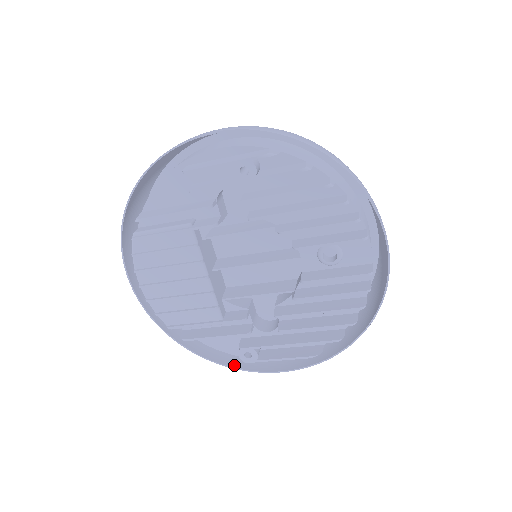
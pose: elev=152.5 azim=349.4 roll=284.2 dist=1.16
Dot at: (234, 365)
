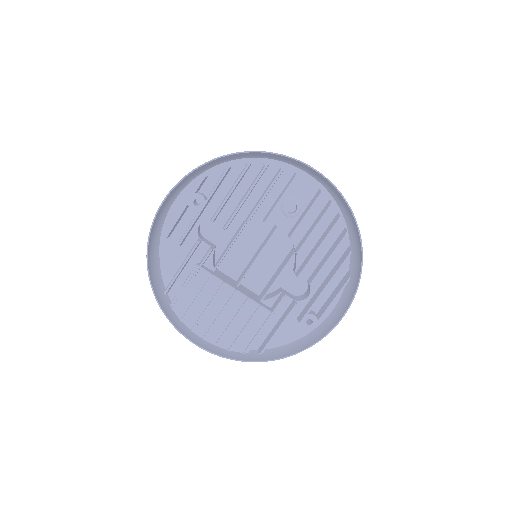
Dot at: (311, 344)
